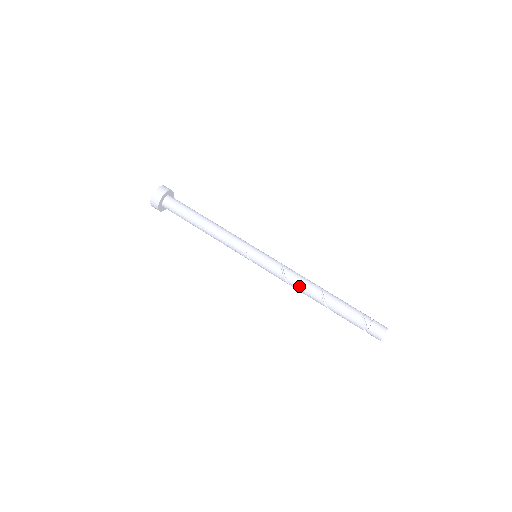
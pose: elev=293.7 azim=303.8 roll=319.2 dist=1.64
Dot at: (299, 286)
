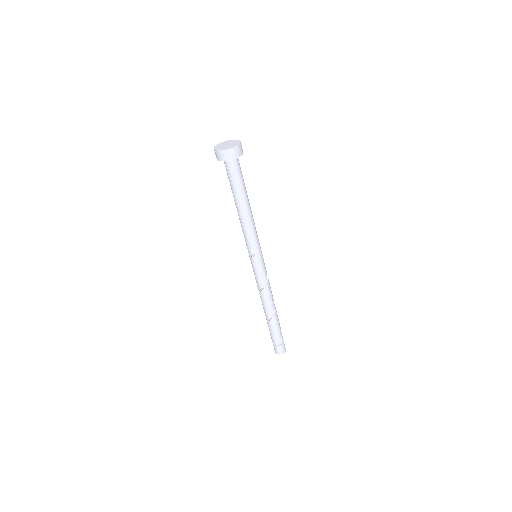
Dot at: (267, 298)
